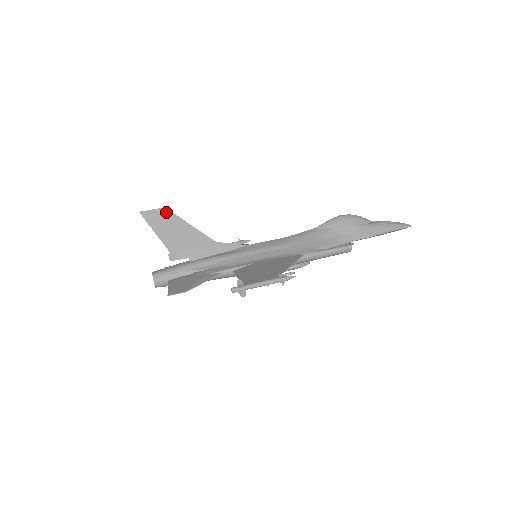
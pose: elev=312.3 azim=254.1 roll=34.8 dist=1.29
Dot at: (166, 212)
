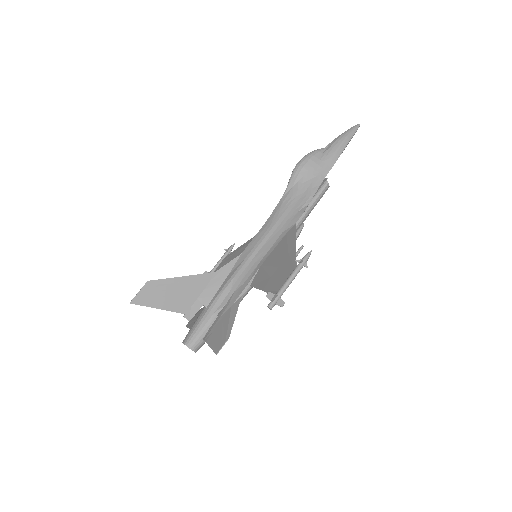
Dot at: (152, 284)
